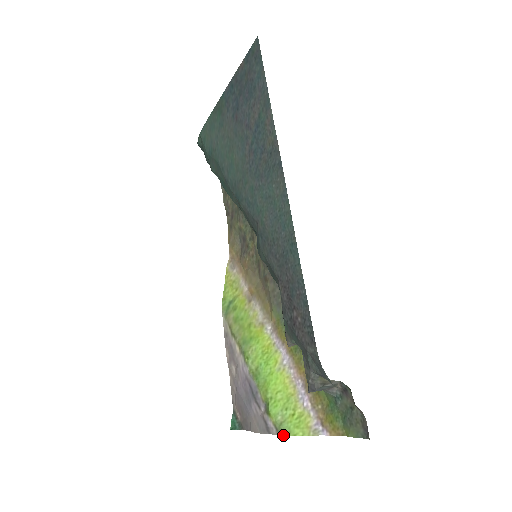
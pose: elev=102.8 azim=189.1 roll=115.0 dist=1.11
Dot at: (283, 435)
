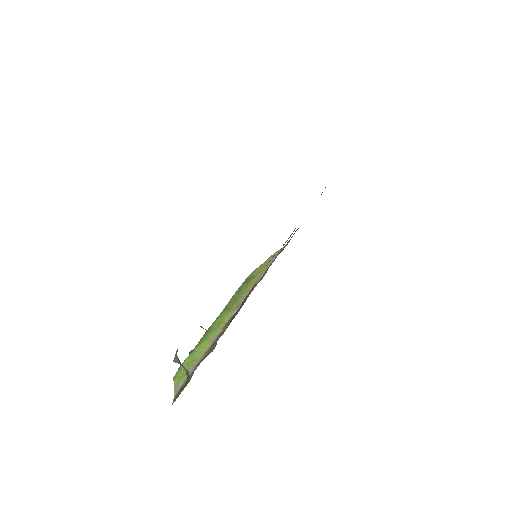
Dot at: (174, 376)
